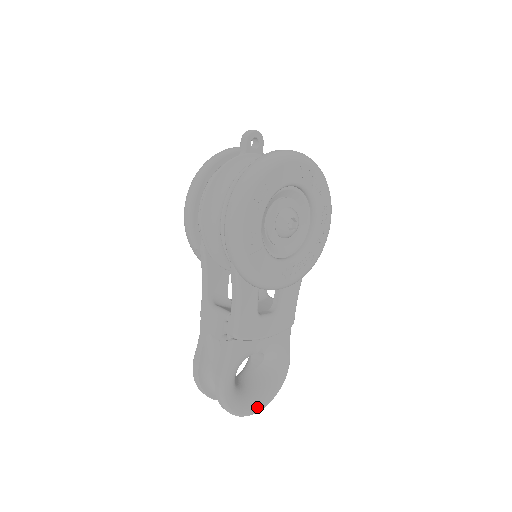
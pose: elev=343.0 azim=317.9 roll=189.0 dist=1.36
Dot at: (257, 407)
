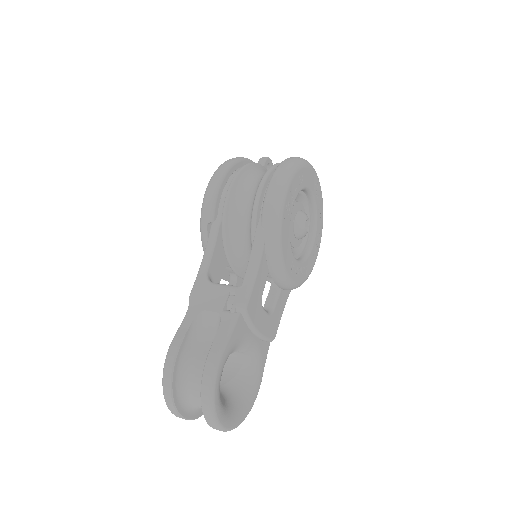
Dot at: (229, 422)
